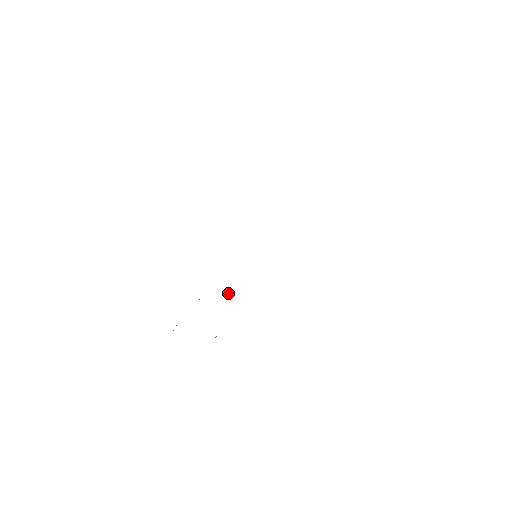
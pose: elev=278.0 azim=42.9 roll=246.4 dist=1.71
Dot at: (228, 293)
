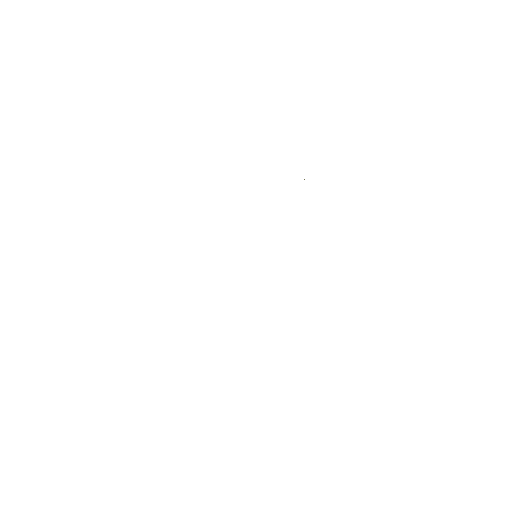
Dot at: occluded
